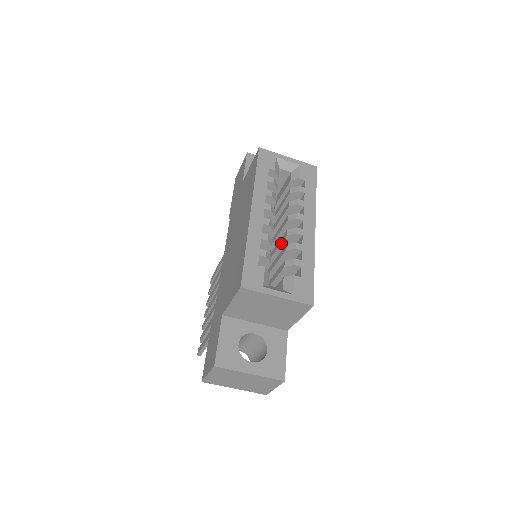
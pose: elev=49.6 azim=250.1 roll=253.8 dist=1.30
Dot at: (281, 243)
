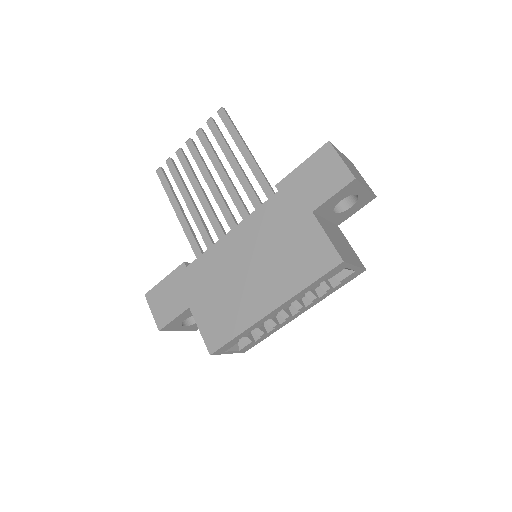
Dot at: occluded
